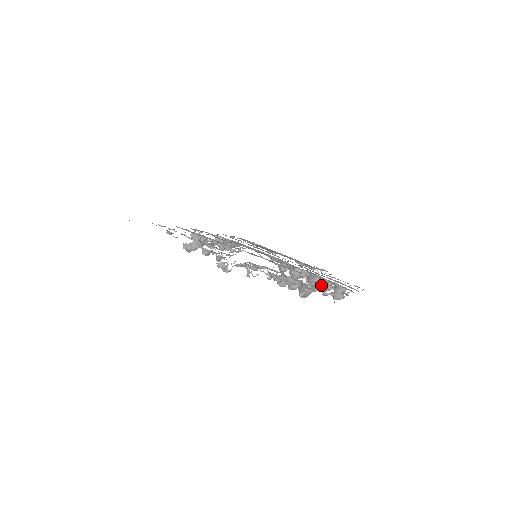
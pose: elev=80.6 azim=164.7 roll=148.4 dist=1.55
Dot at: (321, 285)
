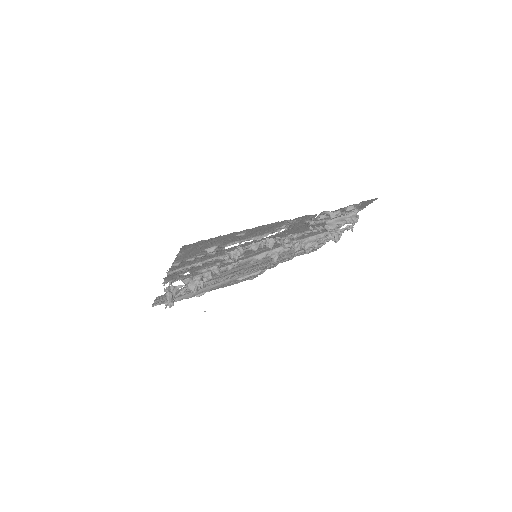
Dot at: occluded
